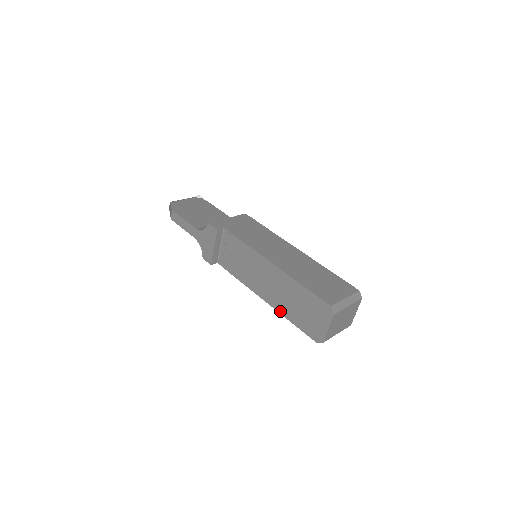
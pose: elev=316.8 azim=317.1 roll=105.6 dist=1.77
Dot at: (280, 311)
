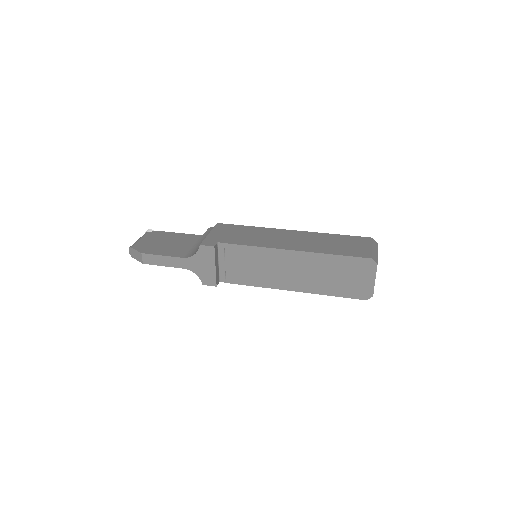
Dot at: (315, 292)
